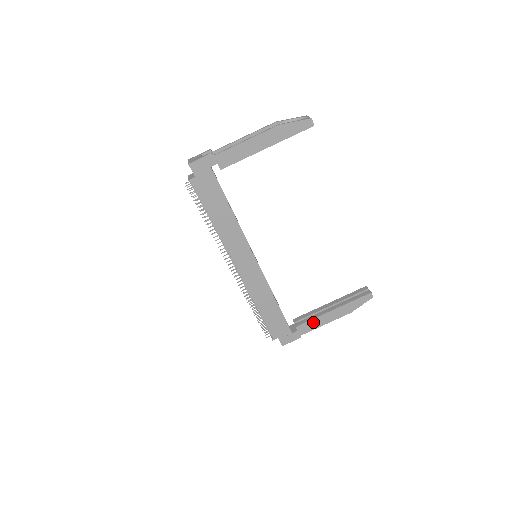
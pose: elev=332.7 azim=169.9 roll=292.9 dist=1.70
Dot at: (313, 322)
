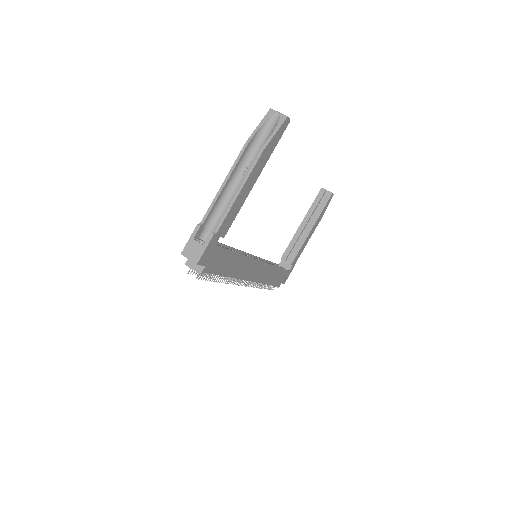
Dot at: (300, 250)
